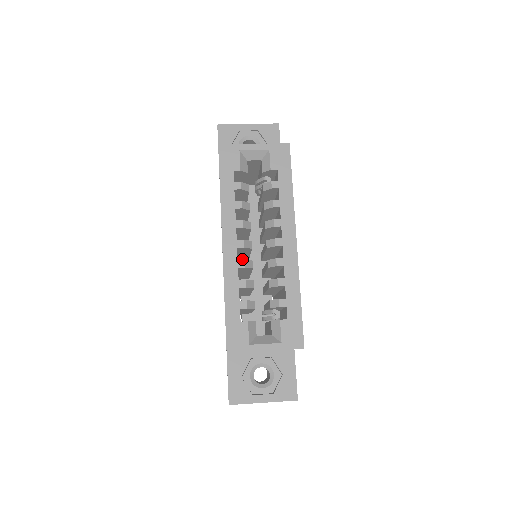
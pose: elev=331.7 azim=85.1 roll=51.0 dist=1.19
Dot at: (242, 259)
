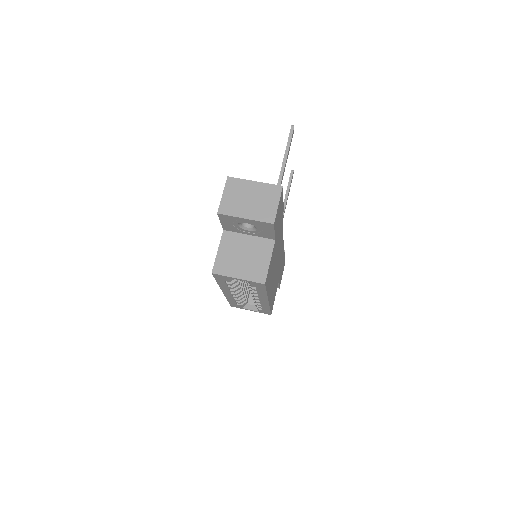
Dot at: occluded
